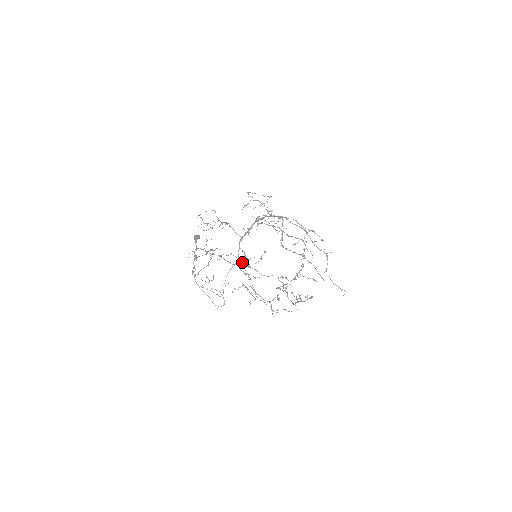
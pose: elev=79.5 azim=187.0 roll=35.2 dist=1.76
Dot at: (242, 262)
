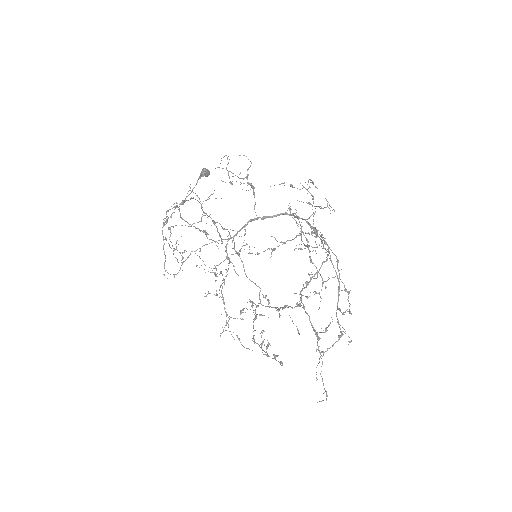
Dot at: (234, 243)
